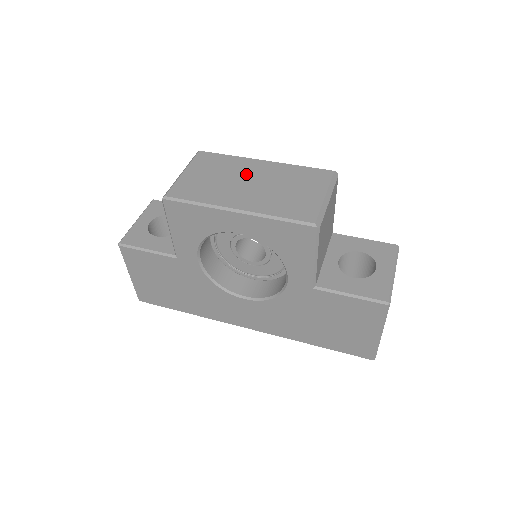
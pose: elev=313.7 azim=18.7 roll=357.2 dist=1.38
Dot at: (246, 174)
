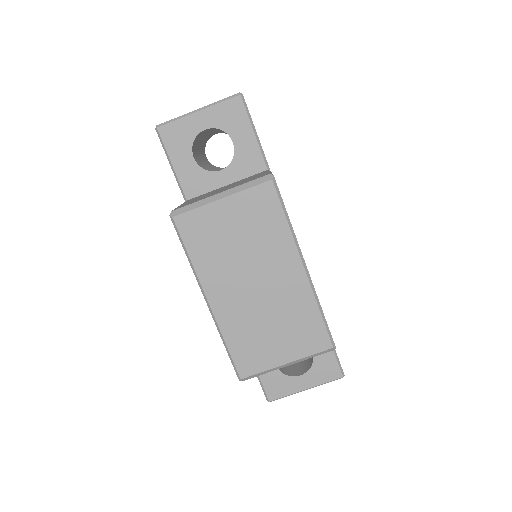
Dot at: (266, 268)
